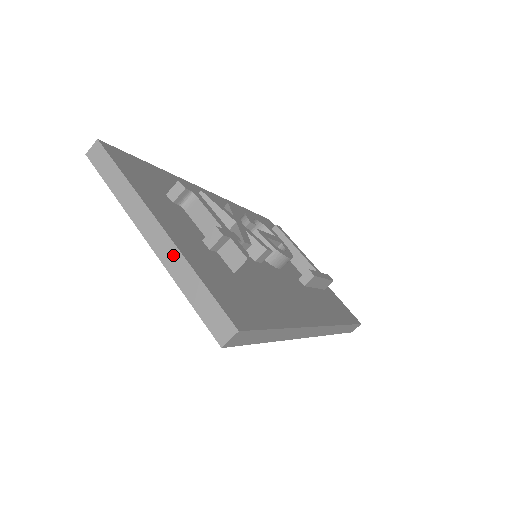
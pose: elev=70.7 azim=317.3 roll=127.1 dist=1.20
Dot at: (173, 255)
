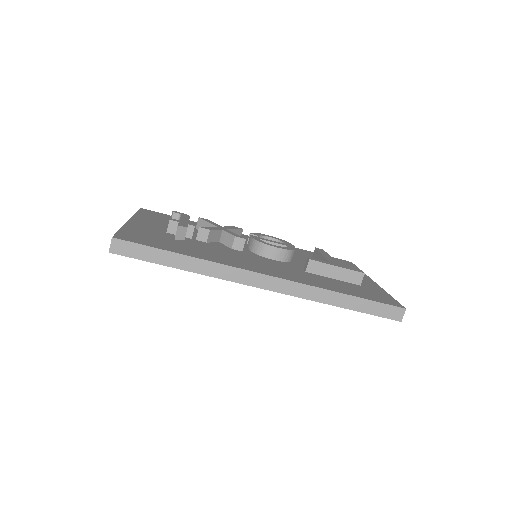
Dot at: occluded
